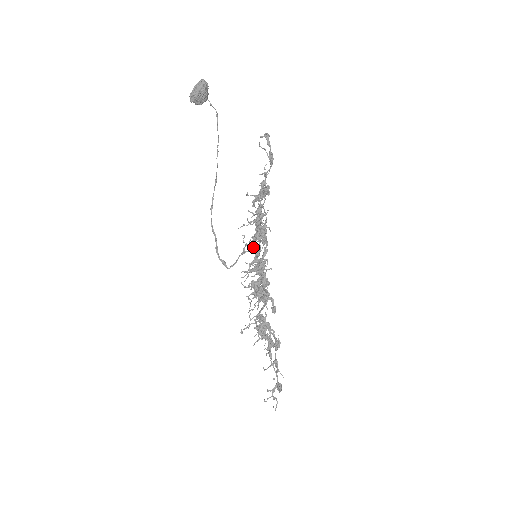
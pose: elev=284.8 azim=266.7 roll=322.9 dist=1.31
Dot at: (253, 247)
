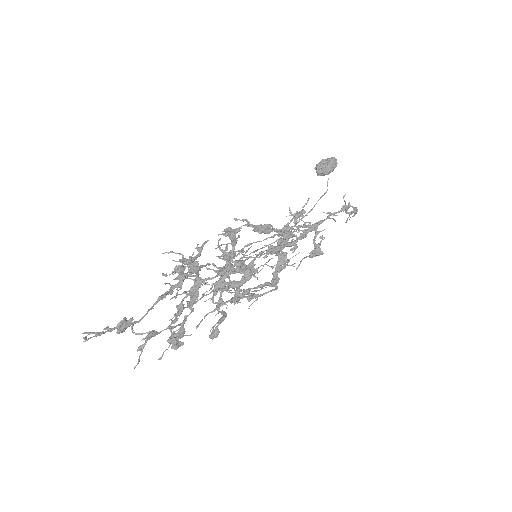
Dot at: (261, 252)
